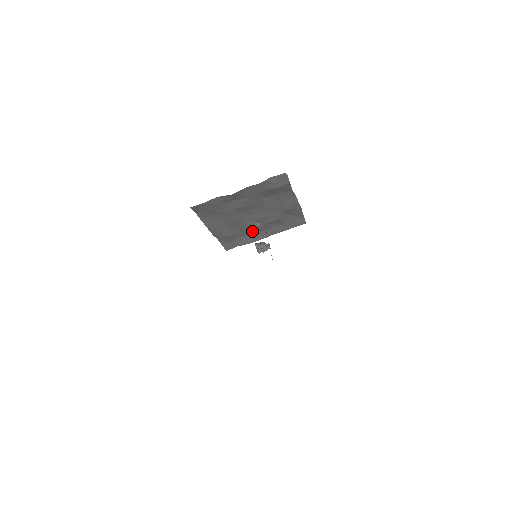
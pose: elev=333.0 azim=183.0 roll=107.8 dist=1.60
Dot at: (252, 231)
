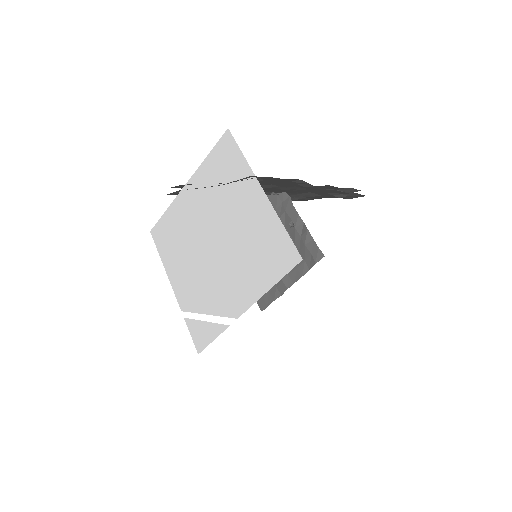
Dot at: occluded
